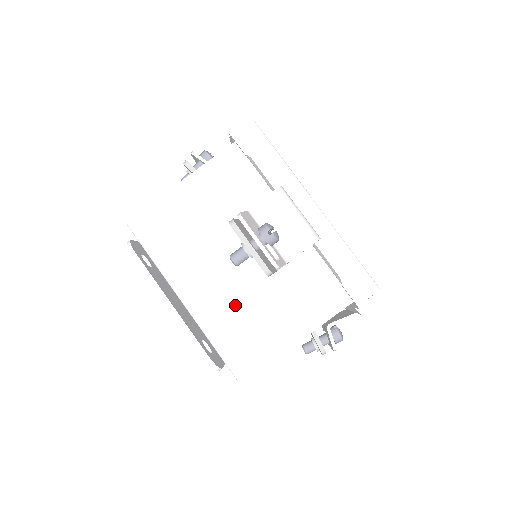
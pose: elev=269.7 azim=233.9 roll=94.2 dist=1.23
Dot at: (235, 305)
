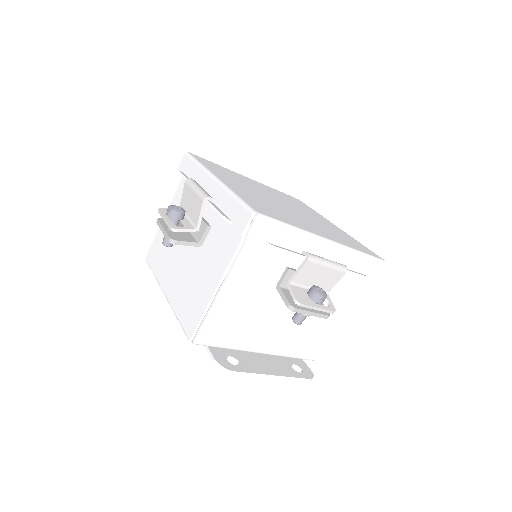
Dot at: (296, 331)
